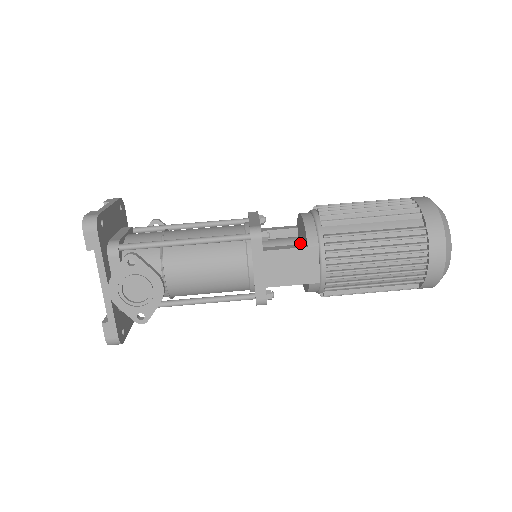
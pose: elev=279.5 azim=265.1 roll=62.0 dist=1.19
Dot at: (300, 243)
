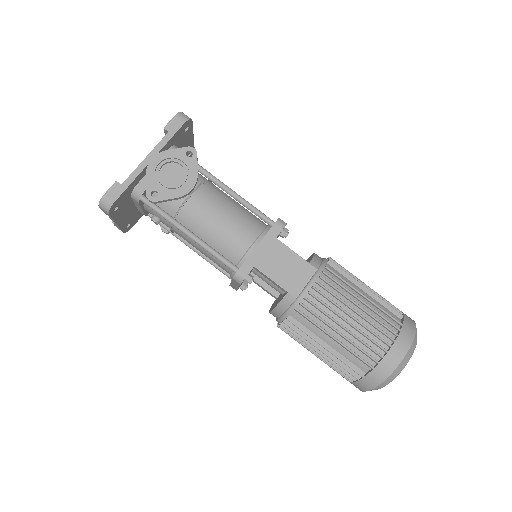
Dot at: occluded
